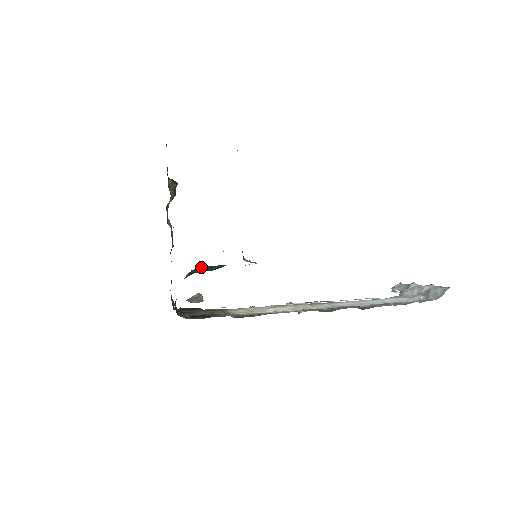
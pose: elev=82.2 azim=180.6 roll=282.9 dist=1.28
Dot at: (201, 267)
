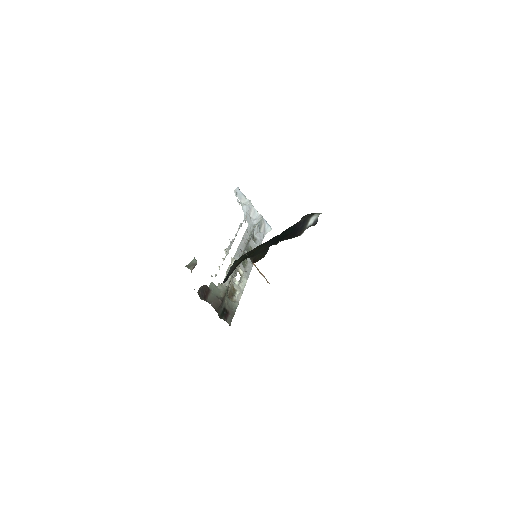
Dot at: occluded
